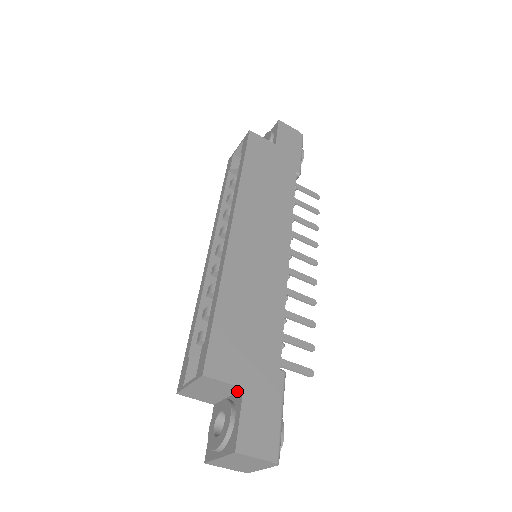
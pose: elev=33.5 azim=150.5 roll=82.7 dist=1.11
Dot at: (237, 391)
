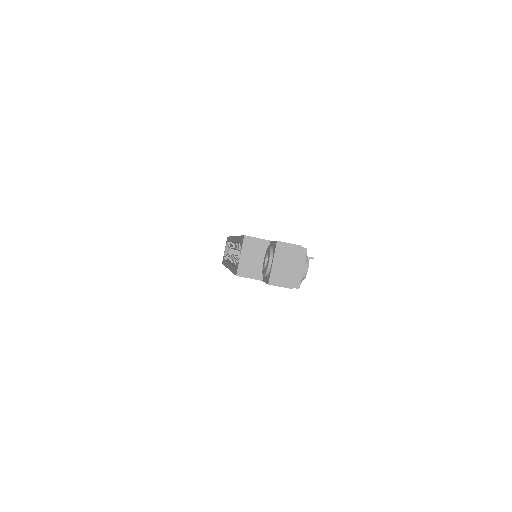
Dot at: occluded
